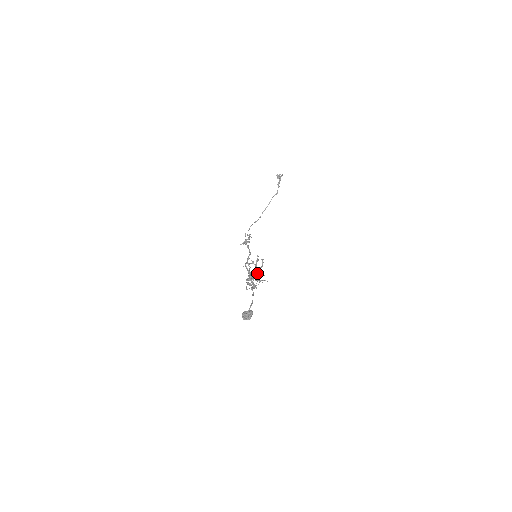
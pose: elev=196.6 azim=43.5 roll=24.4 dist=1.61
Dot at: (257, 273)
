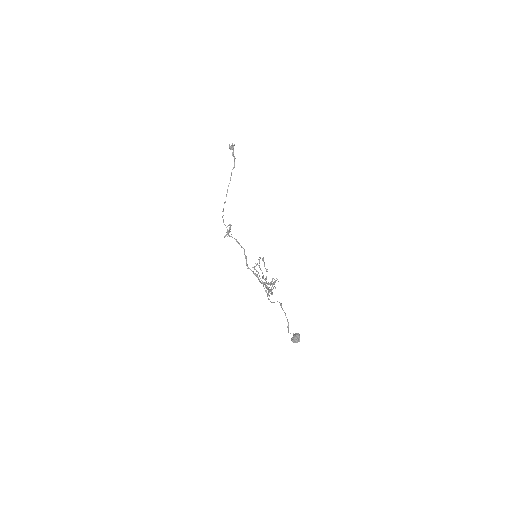
Dot at: (262, 272)
